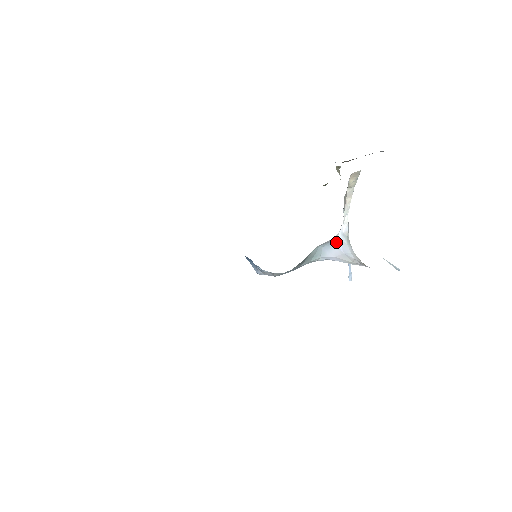
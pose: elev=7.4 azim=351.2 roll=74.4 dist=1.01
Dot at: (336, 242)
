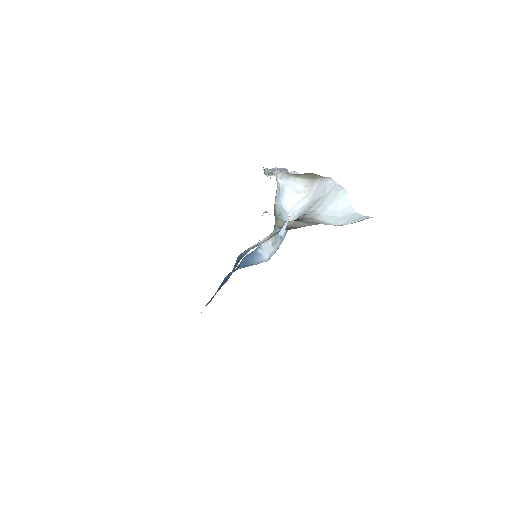
Dot at: (283, 190)
